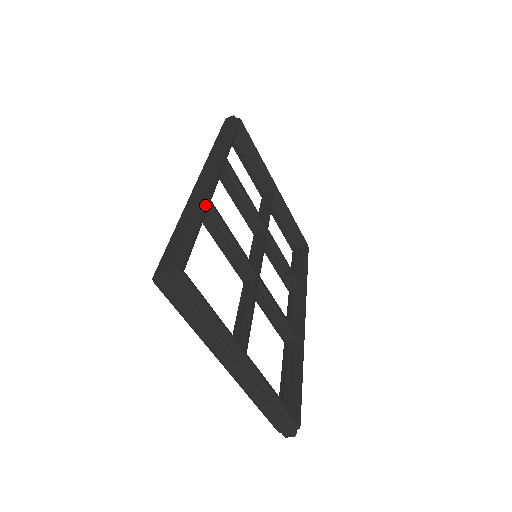
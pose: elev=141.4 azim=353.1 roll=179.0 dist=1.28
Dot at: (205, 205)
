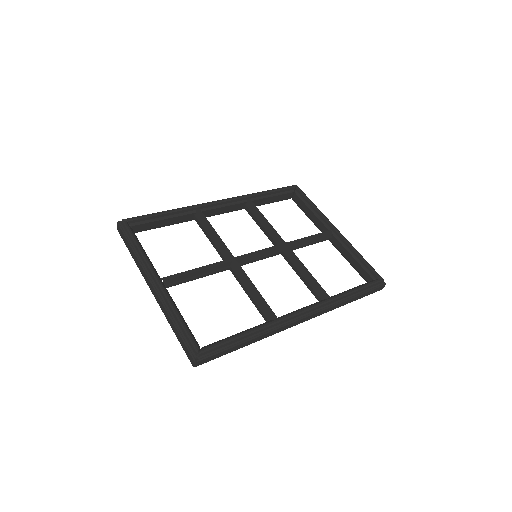
Dot at: (184, 207)
